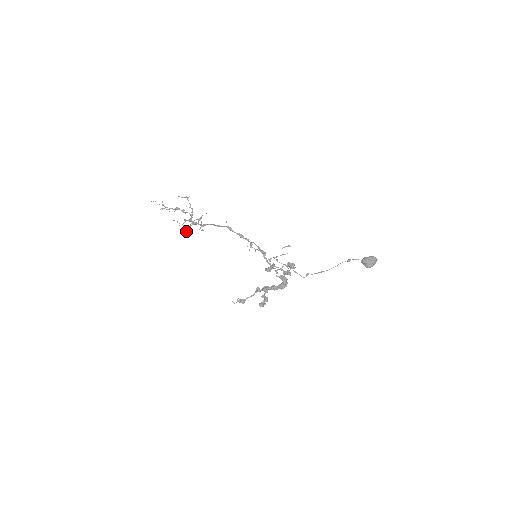
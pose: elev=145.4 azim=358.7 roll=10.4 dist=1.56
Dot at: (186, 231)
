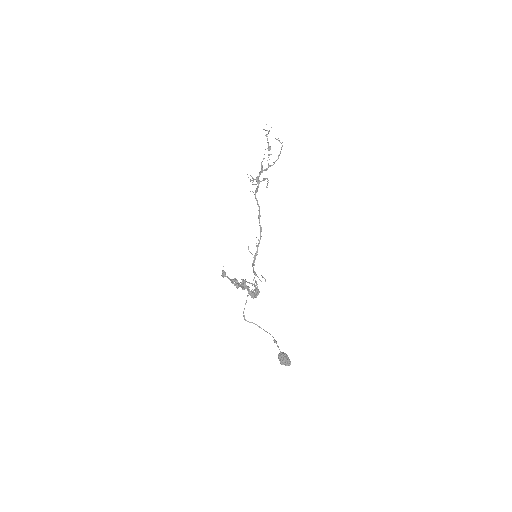
Dot at: occluded
